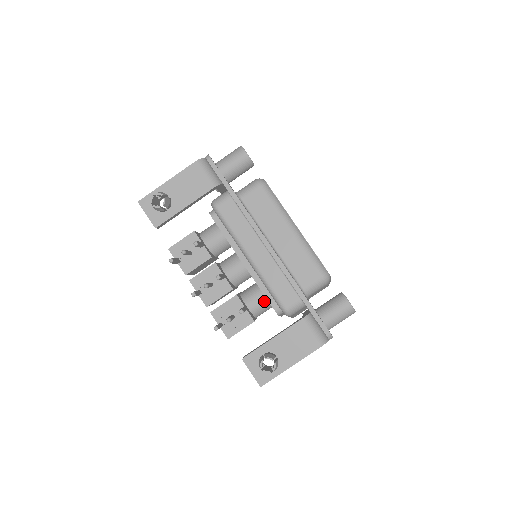
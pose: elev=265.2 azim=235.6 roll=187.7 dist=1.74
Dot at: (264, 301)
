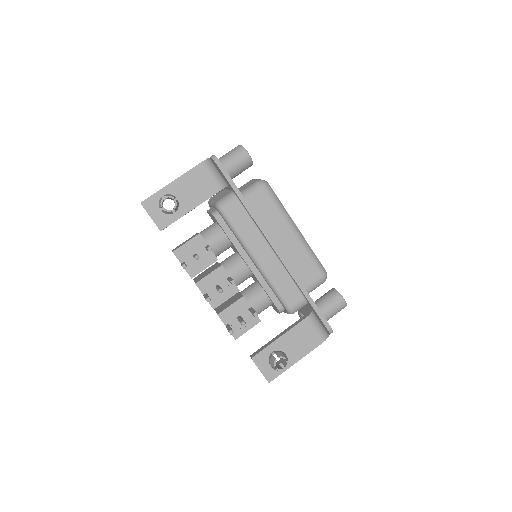
Dot at: (267, 300)
